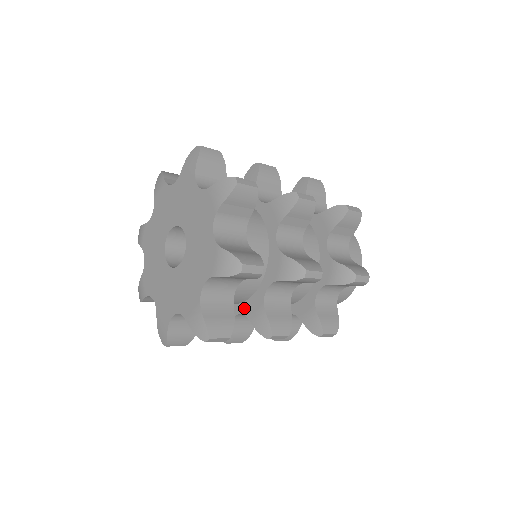
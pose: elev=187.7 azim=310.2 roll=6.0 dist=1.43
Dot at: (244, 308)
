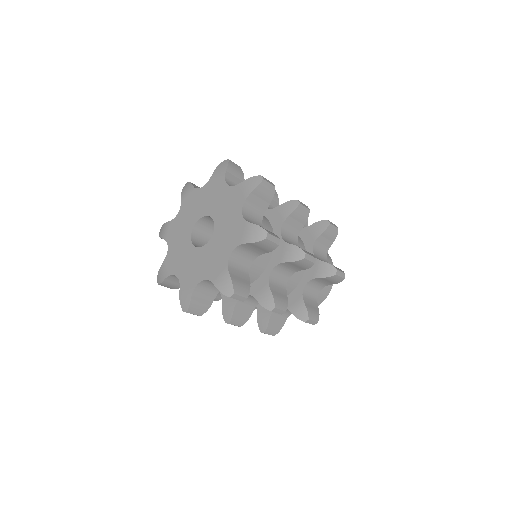
Dot at: (273, 263)
